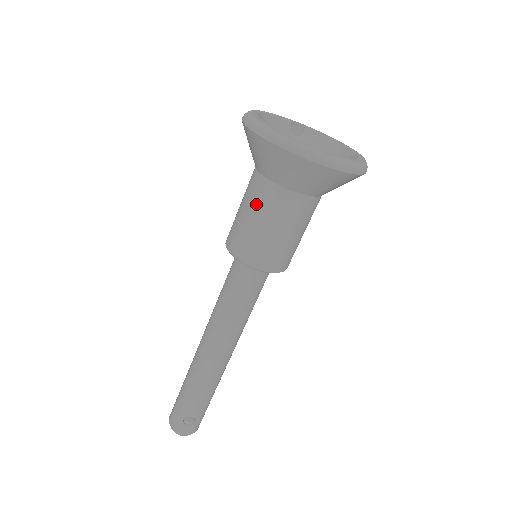
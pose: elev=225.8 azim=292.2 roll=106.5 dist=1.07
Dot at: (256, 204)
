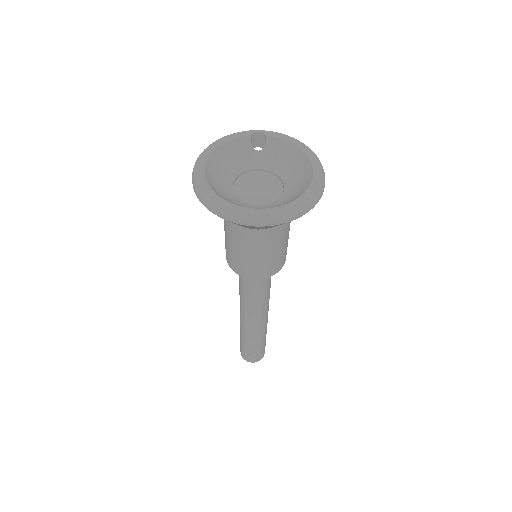
Dot at: (231, 237)
